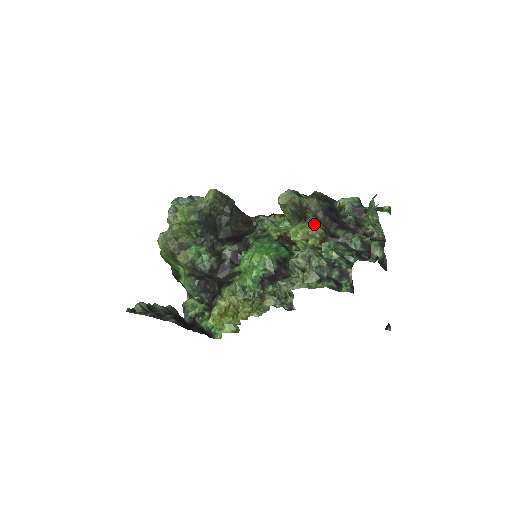
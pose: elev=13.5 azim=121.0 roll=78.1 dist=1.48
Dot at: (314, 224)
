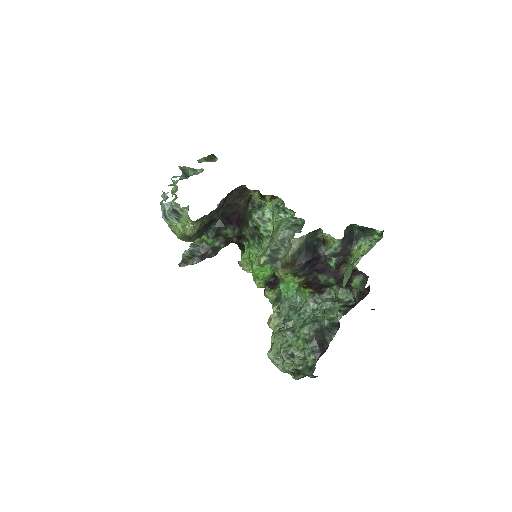
Dot at: (294, 279)
